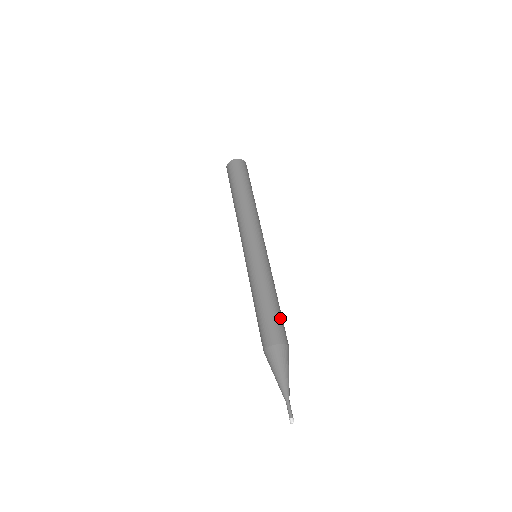
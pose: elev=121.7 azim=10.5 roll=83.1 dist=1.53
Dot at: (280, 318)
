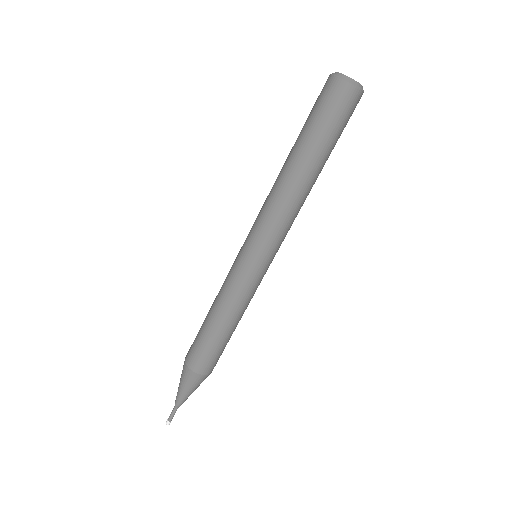
Dot at: (216, 348)
